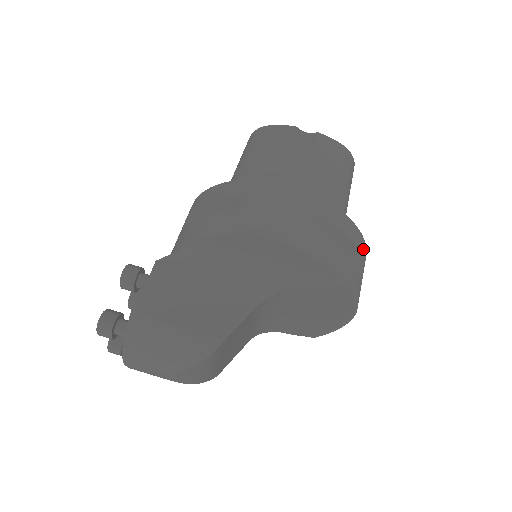
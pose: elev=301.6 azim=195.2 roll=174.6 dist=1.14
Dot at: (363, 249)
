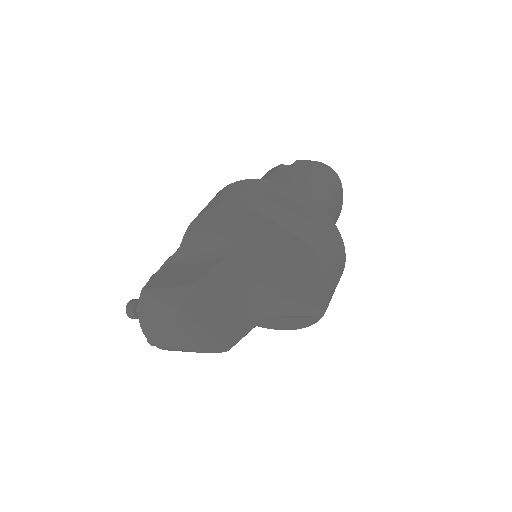
Dot at: (317, 210)
